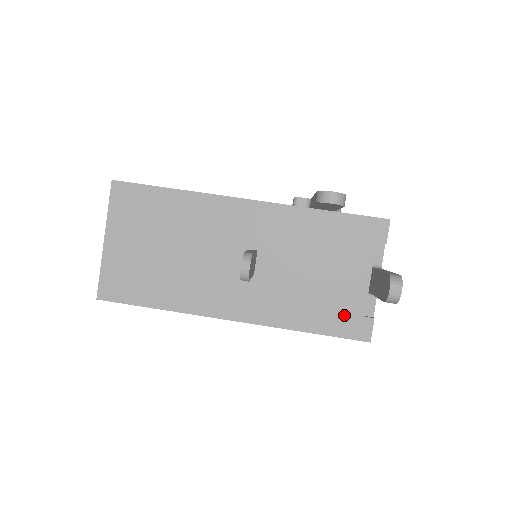
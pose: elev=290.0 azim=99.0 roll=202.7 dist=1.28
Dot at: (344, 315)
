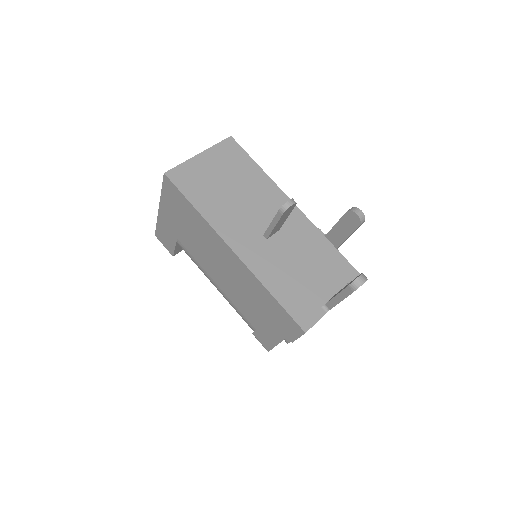
Dot at: (301, 304)
